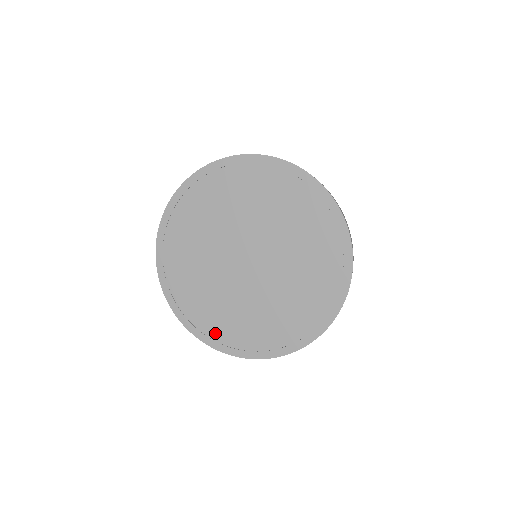
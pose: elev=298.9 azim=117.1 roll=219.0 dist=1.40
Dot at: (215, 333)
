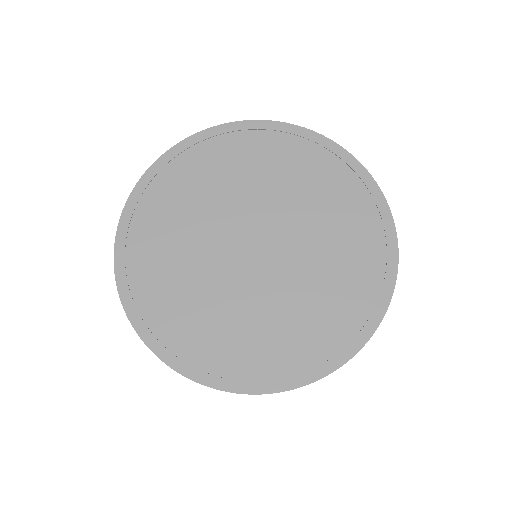
Dot at: (237, 368)
